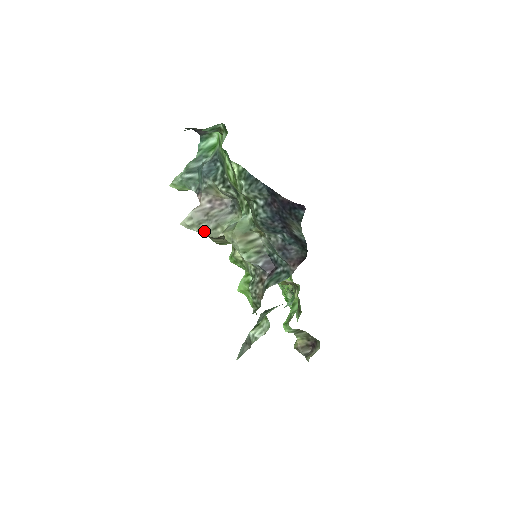
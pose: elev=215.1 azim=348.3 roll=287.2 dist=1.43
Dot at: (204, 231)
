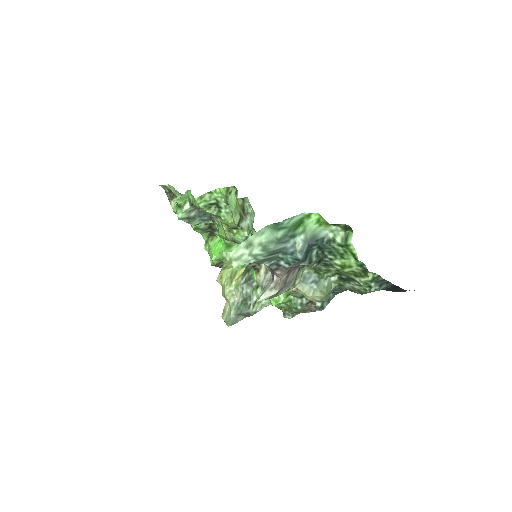
Dot at: occluded
